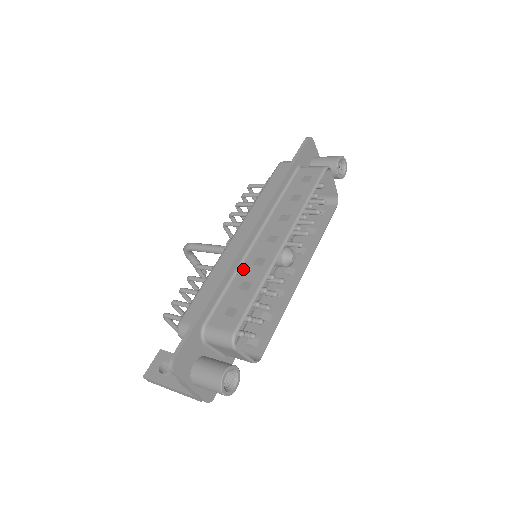
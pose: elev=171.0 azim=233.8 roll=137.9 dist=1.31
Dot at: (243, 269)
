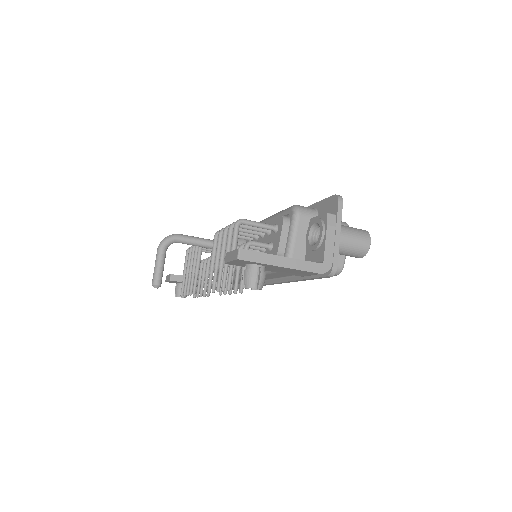
Dot at: occluded
